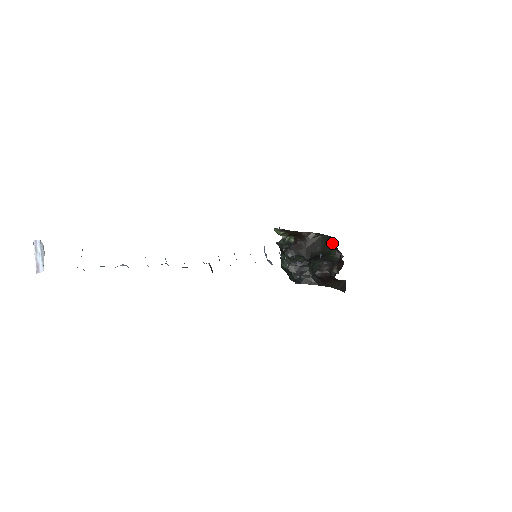
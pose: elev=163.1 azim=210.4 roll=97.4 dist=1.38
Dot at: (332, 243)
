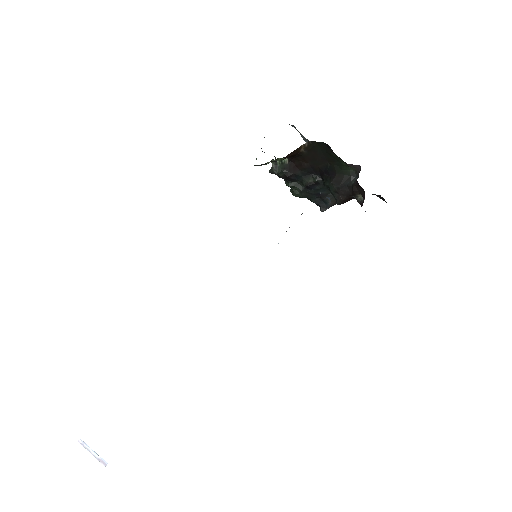
Dot at: (336, 155)
